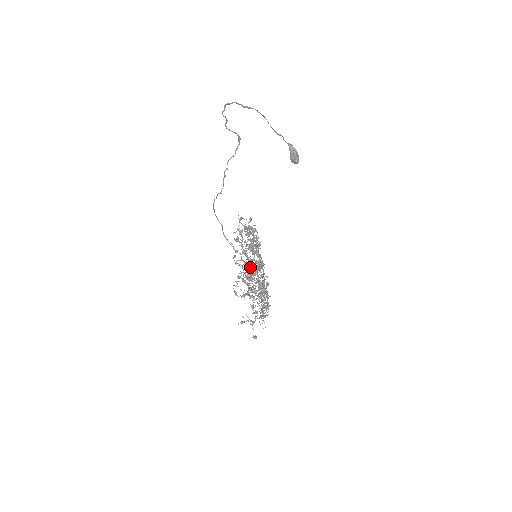
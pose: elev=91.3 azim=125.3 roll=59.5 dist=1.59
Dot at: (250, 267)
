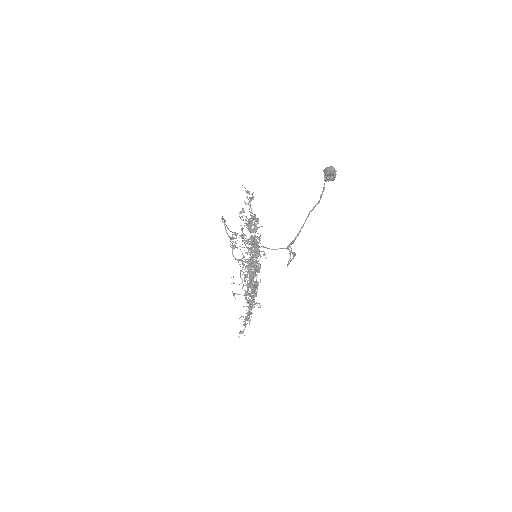
Dot at: occluded
